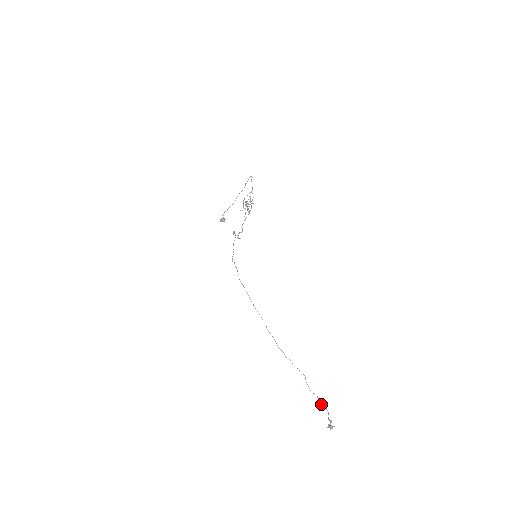
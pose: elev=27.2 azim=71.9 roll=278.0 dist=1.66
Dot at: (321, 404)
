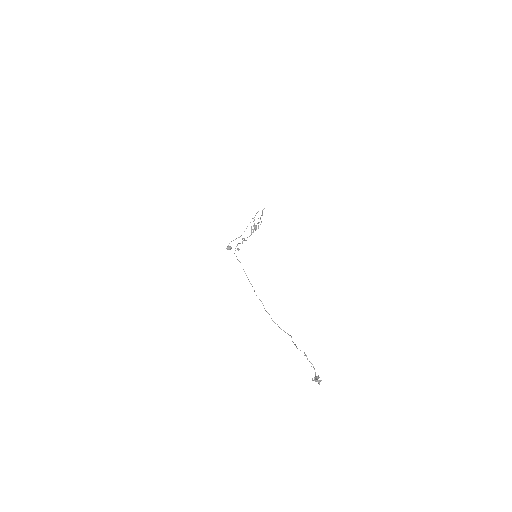
Dot at: (307, 359)
